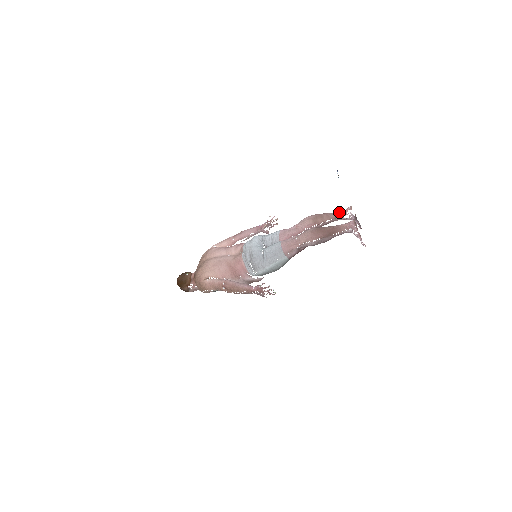
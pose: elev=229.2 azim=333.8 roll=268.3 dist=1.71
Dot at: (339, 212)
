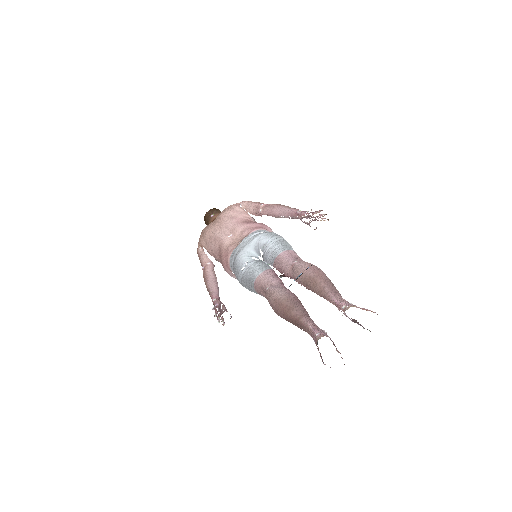
Dot at: (333, 298)
